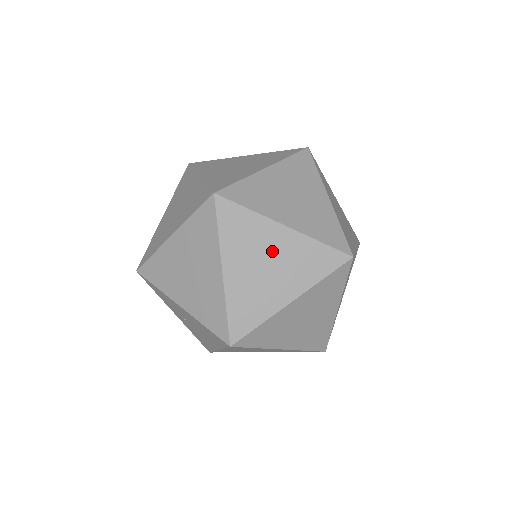
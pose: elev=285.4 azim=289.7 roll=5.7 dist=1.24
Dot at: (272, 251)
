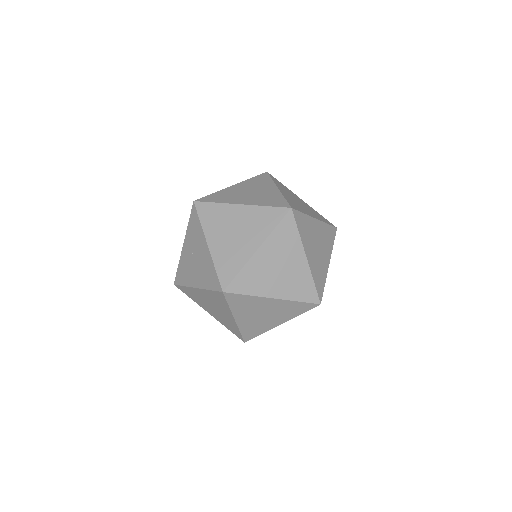
Dot at: (289, 264)
